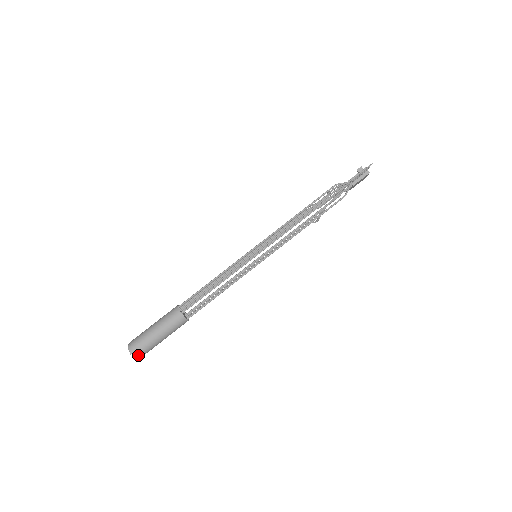
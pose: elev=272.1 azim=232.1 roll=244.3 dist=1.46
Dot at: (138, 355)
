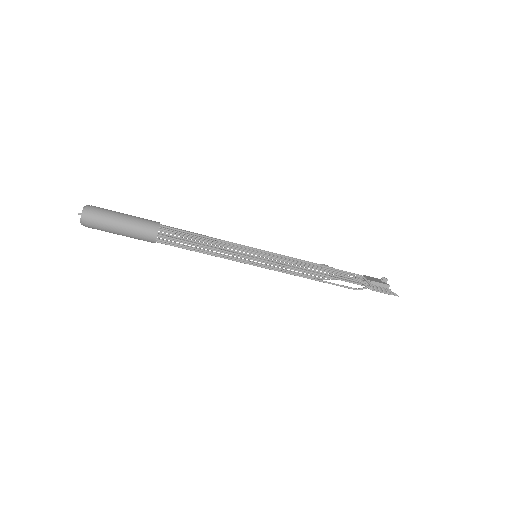
Dot at: (85, 224)
